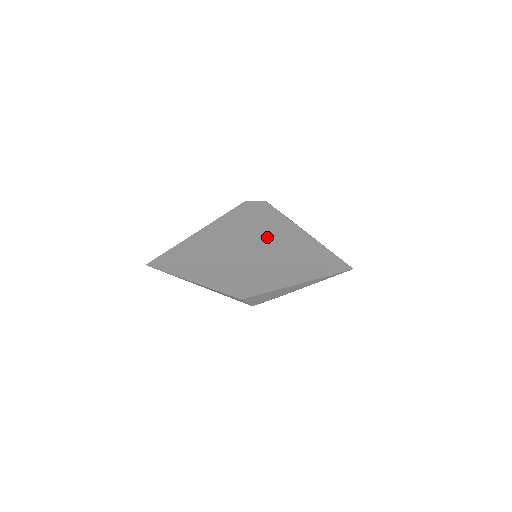
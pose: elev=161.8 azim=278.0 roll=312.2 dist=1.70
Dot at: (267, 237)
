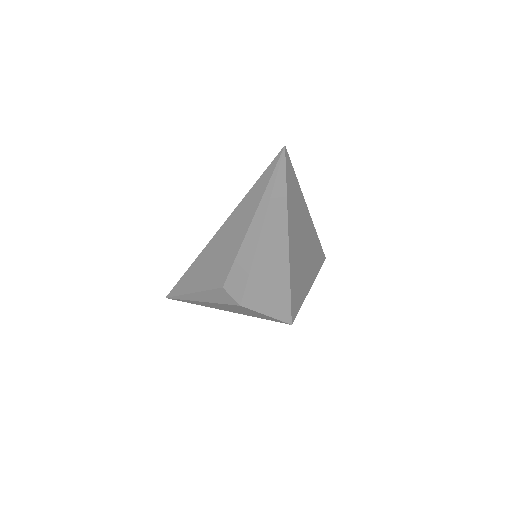
Dot at: occluded
